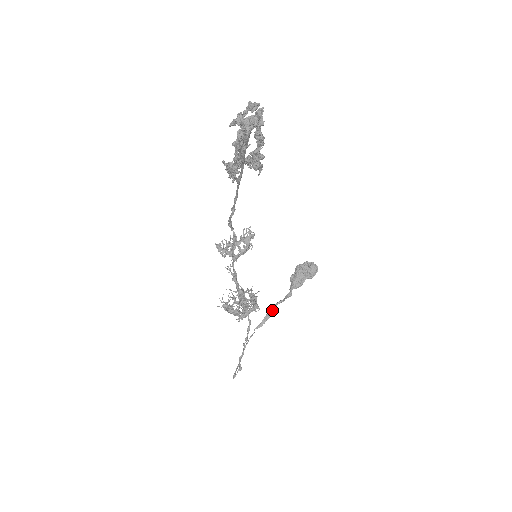
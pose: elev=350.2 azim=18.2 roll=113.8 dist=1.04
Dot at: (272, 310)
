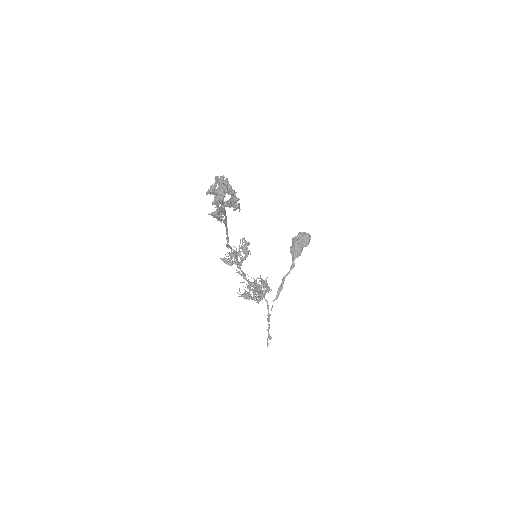
Dot at: (282, 283)
